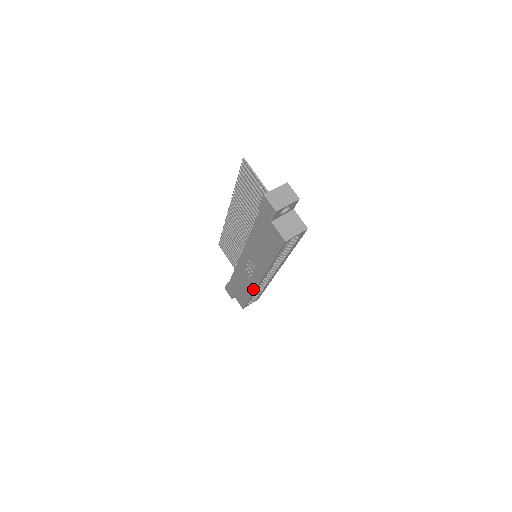
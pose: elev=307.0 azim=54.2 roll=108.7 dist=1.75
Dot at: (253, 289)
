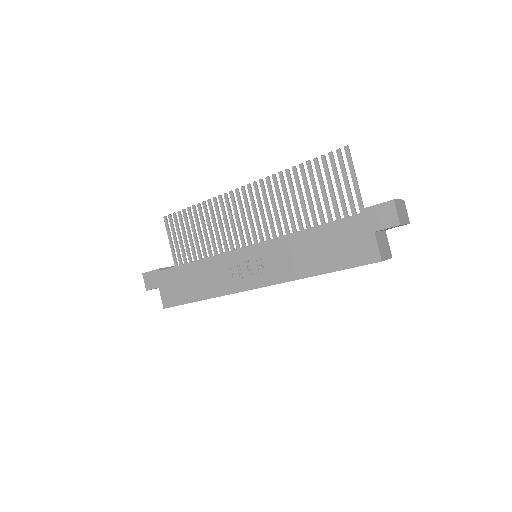
Dot at: (227, 292)
